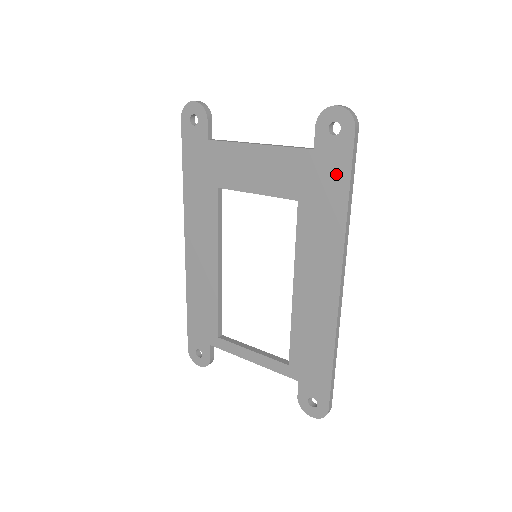
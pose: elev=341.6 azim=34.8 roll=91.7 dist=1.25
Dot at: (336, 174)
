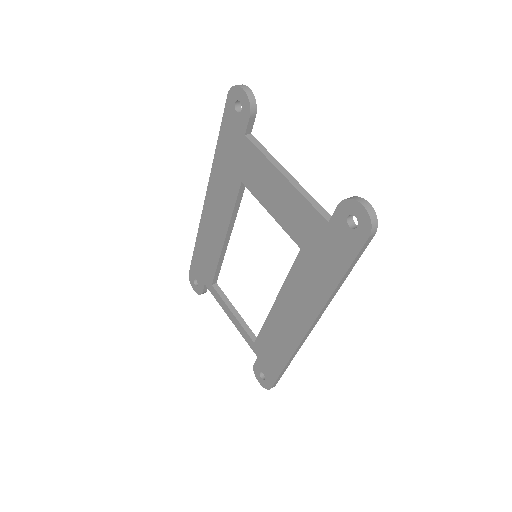
Dot at: (338, 257)
